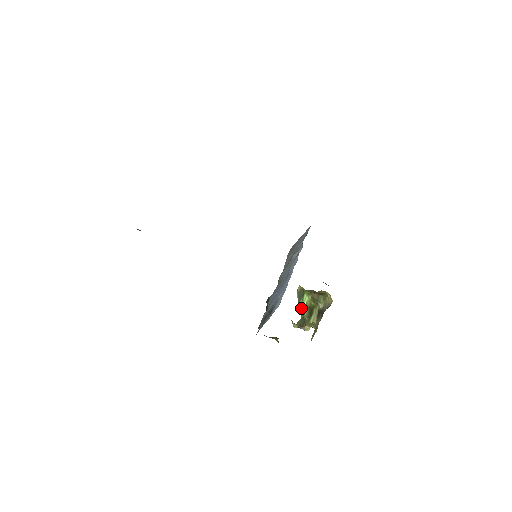
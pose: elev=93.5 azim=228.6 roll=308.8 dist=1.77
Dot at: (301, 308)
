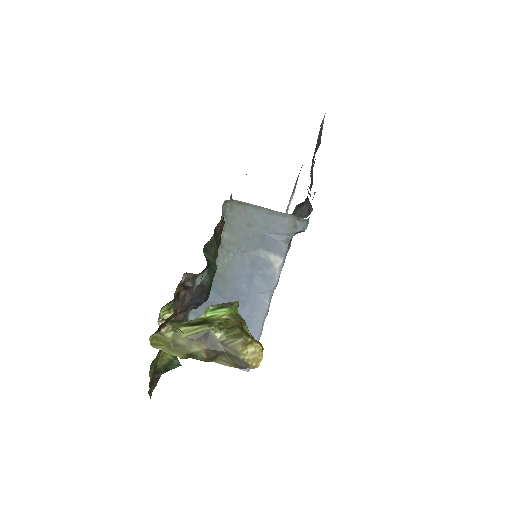
Dot at: (203, 317)
